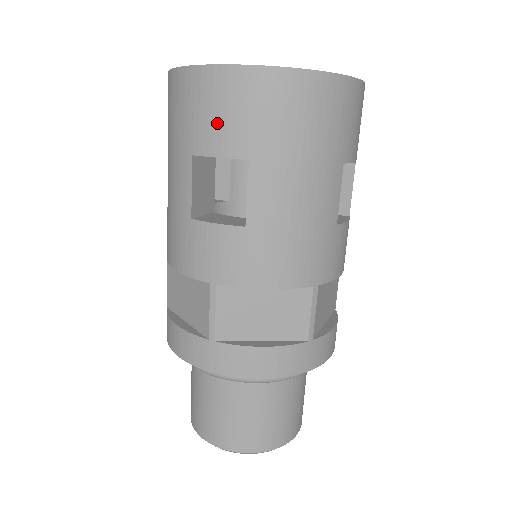
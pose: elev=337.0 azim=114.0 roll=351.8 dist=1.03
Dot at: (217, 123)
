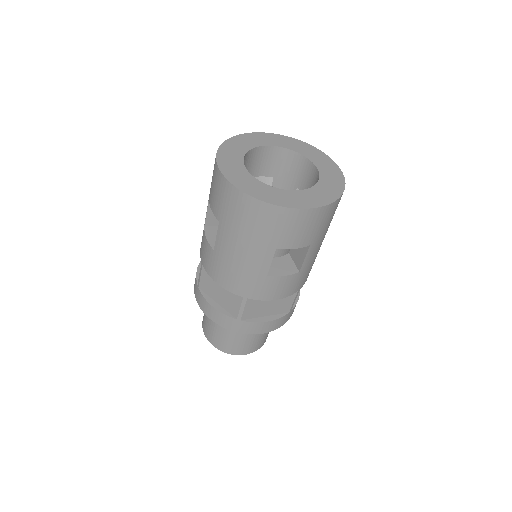
Dot at: (214, 194)
